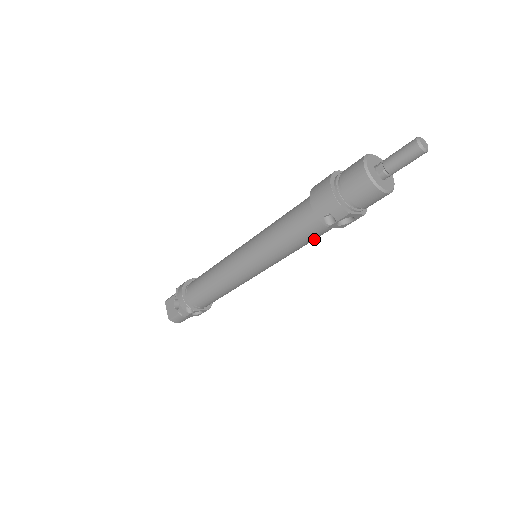
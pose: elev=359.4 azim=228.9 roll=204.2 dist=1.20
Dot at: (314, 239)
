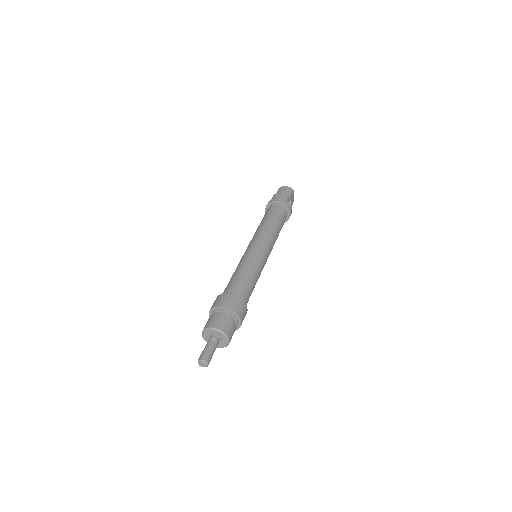
Dot at: occluded
